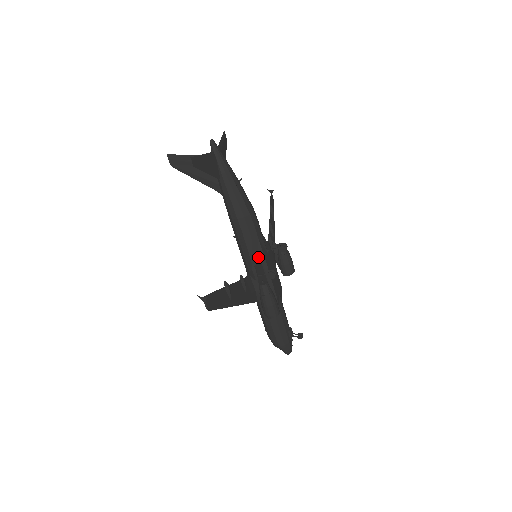
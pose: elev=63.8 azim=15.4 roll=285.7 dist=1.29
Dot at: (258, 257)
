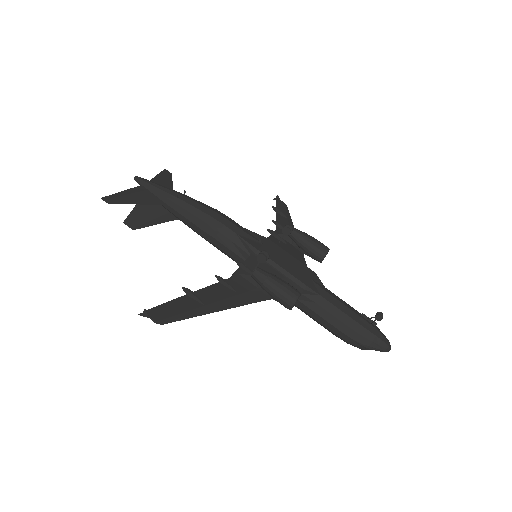
Dot at: (249, 253)
